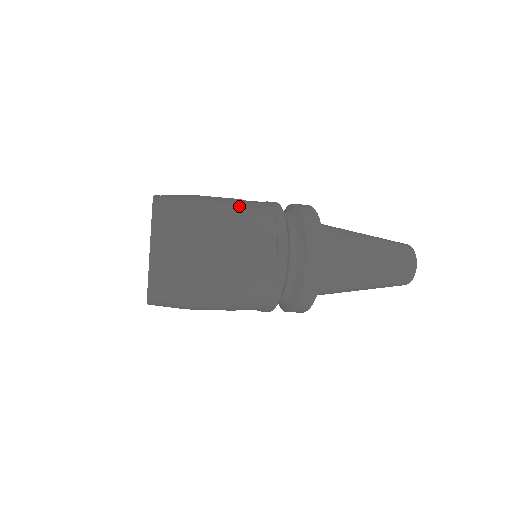
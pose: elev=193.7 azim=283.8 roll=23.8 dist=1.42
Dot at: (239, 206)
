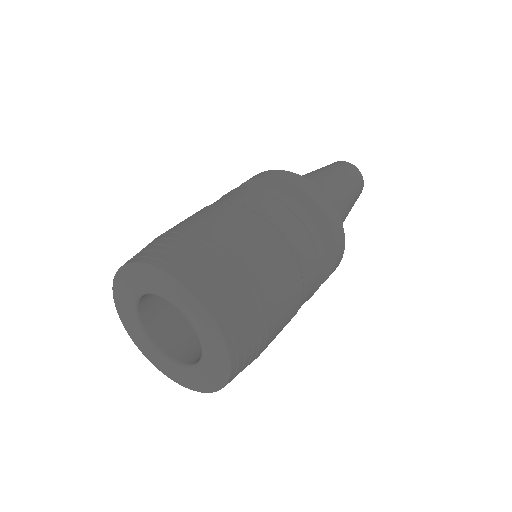
Dot at: (298, 305)
